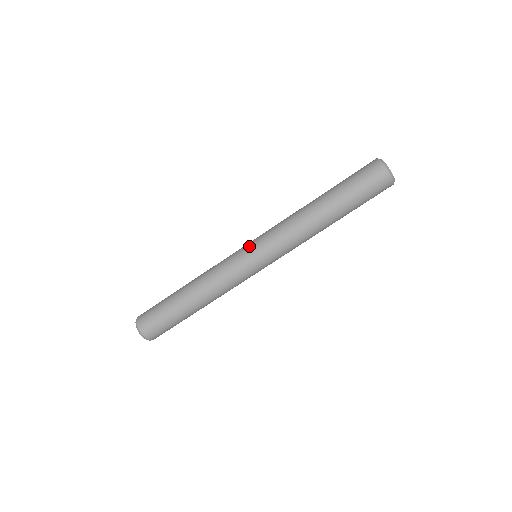
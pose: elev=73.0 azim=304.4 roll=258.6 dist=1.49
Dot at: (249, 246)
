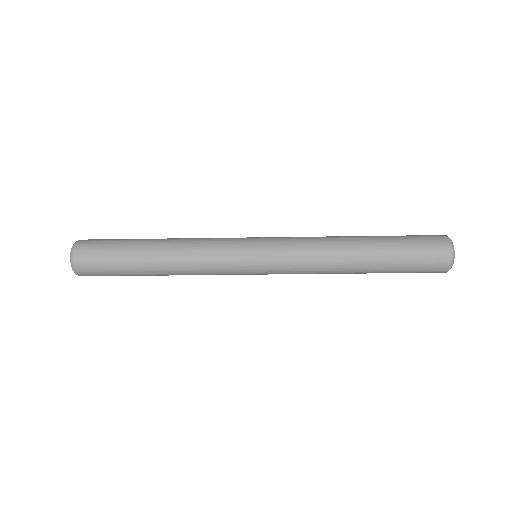
Dot at: (257, 257)
